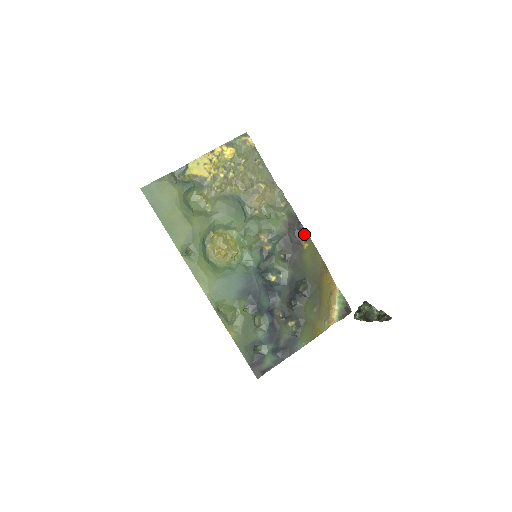
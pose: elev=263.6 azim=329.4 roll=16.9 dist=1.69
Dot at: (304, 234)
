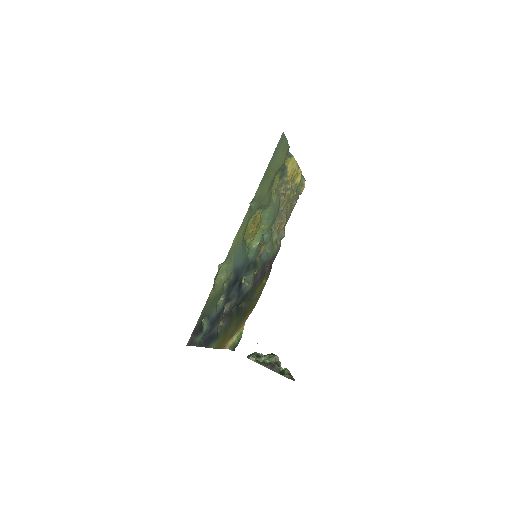
Dot at: (269, 273)
